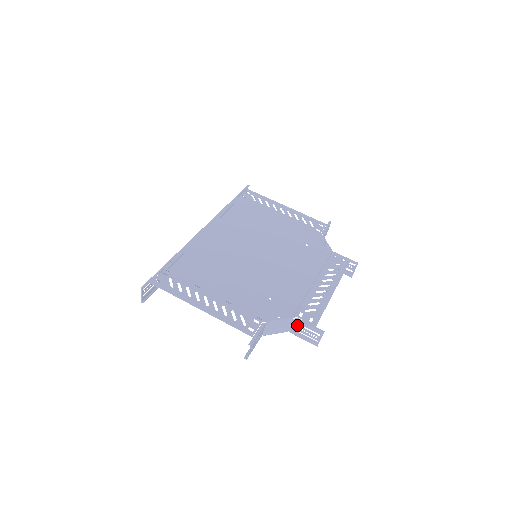
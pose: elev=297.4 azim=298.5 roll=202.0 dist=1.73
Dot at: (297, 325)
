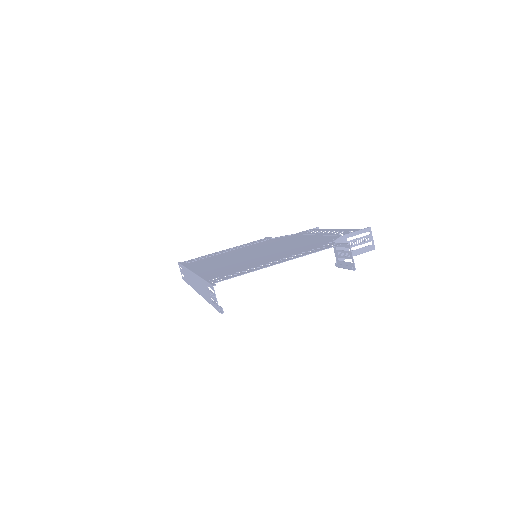
Dot at: (348, 241)
